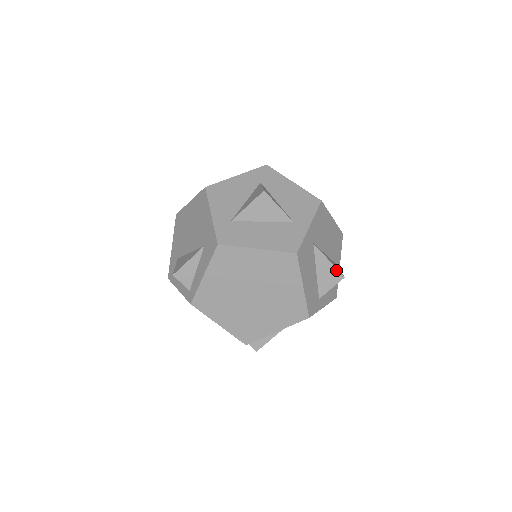
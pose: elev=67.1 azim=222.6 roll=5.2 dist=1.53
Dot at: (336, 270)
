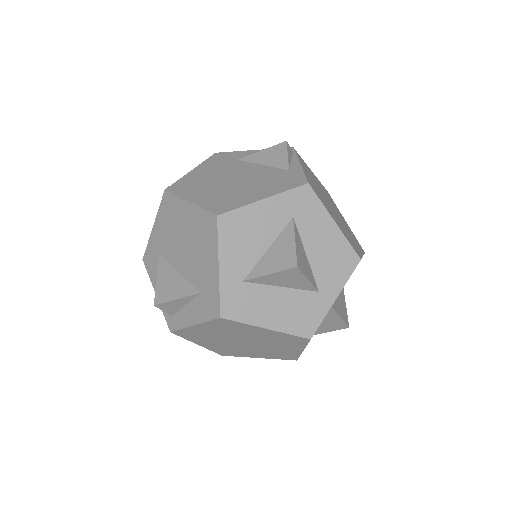
Dot at: (343, 323)
